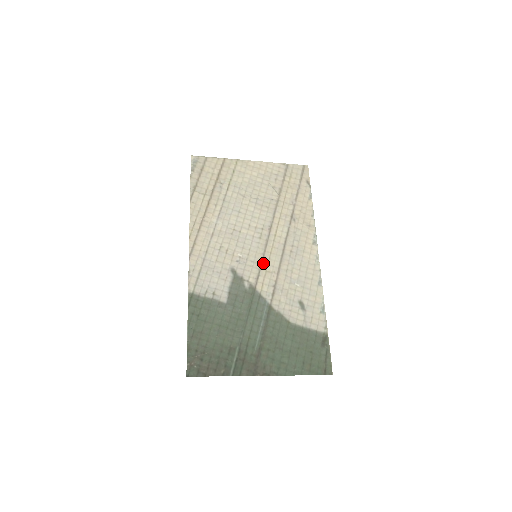
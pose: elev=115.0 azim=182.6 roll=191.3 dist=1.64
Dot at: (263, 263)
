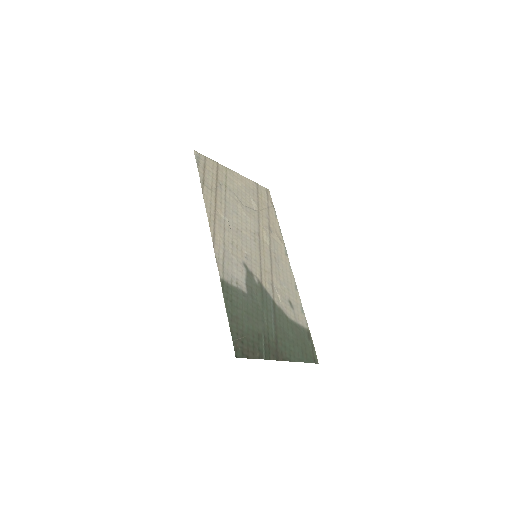
Dot at: (262, 263)
